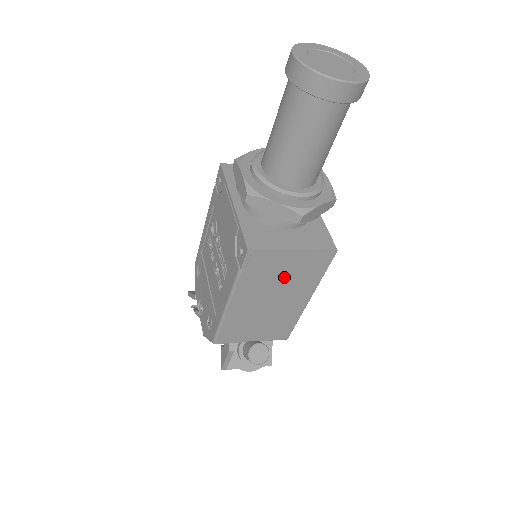
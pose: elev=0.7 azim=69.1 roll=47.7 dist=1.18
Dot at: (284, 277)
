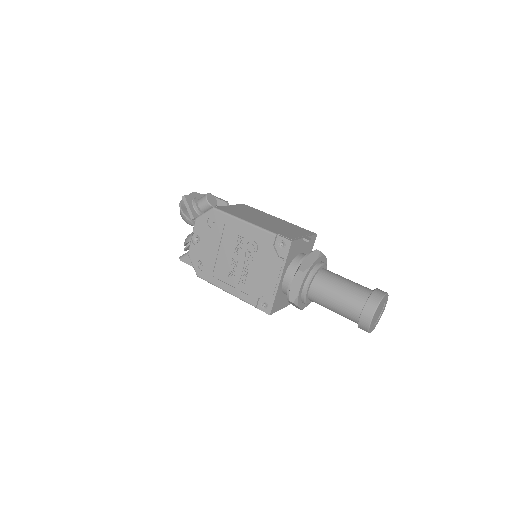
Dot at: occluded
